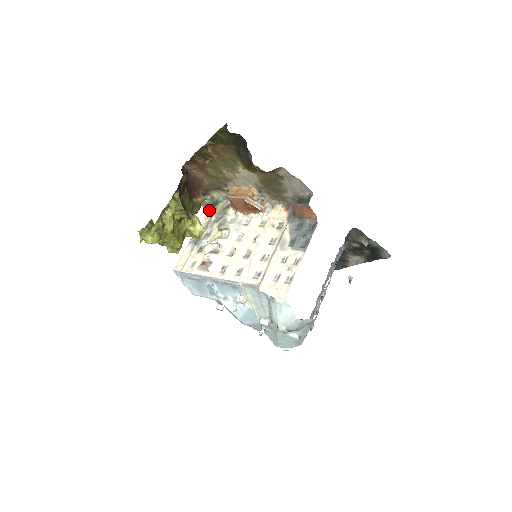
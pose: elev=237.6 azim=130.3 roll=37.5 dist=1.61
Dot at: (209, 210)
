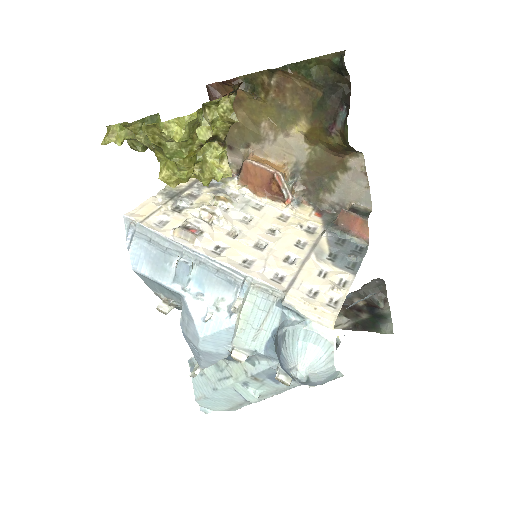
Dot at: occluded
